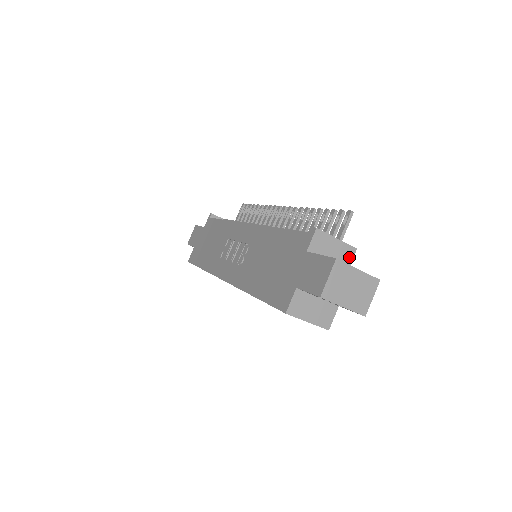
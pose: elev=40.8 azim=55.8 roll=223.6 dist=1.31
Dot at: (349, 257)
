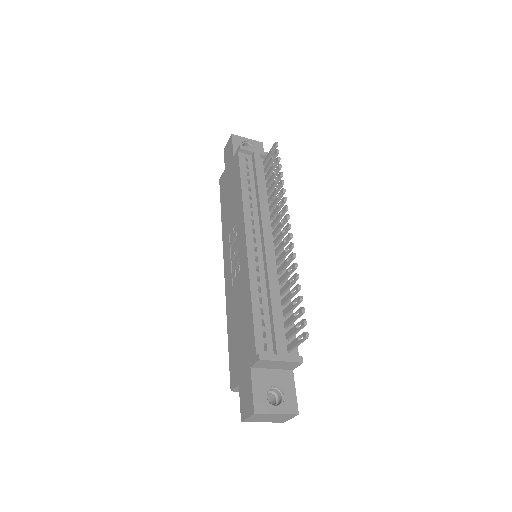
Dot at: (294, 366)
